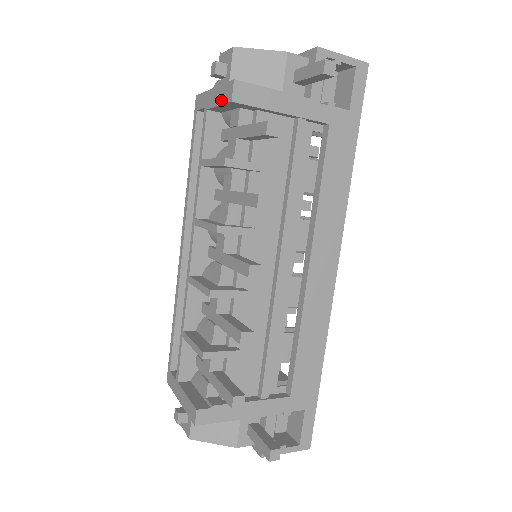
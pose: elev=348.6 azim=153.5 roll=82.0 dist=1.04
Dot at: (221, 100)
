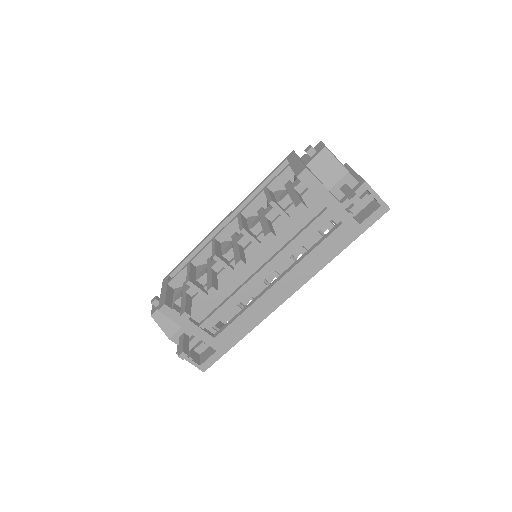
Dot at: (295, 170)
